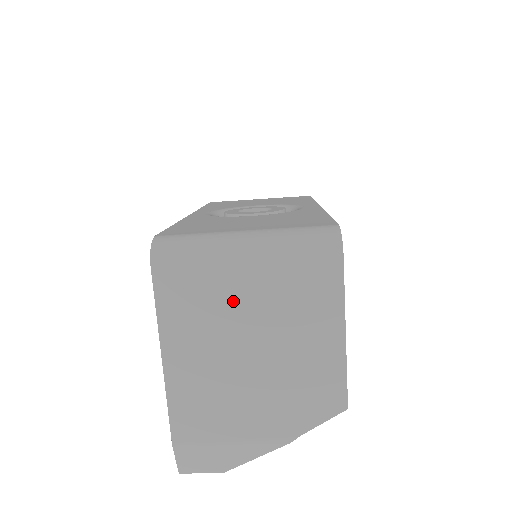
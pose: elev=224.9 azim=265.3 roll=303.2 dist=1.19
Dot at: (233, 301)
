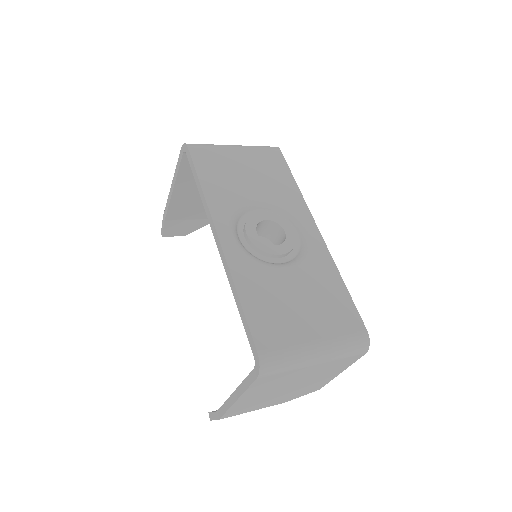
Dot at: (295, 377)
